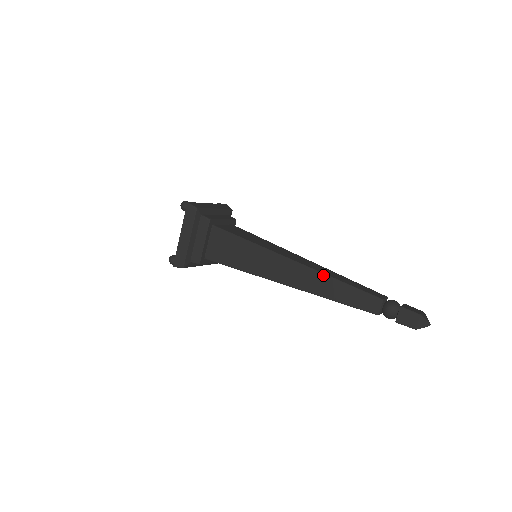
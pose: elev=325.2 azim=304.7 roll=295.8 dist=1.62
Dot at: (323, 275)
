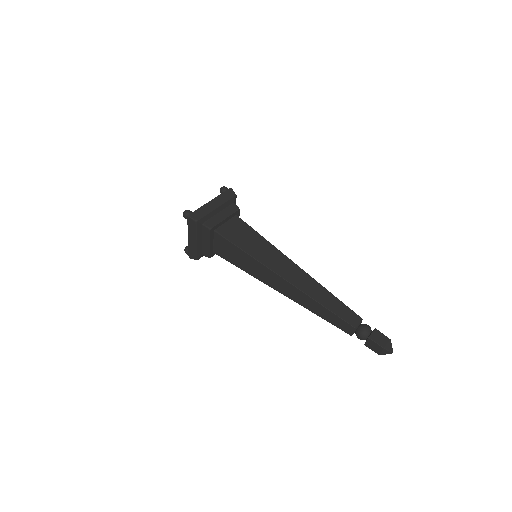
Dot at: (307, 296)
